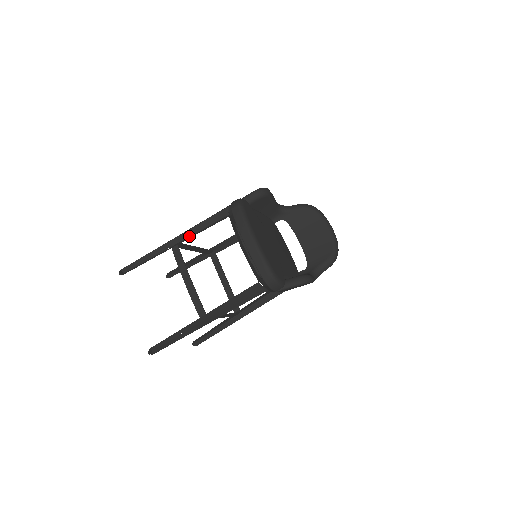
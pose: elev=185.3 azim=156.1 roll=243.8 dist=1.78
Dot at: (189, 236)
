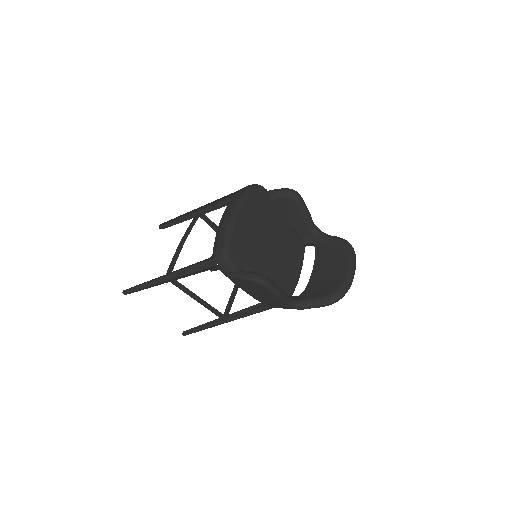
Dot at: (213, 210)
